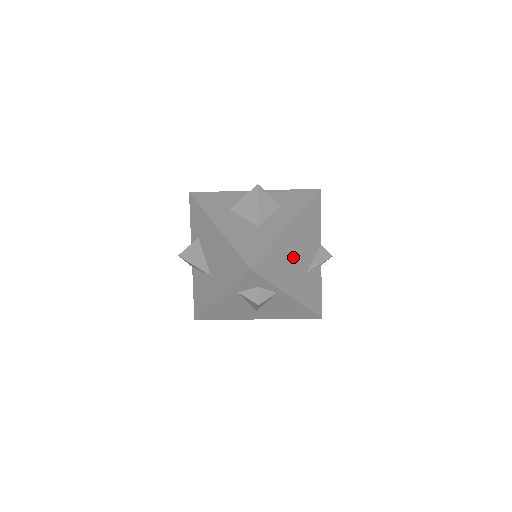
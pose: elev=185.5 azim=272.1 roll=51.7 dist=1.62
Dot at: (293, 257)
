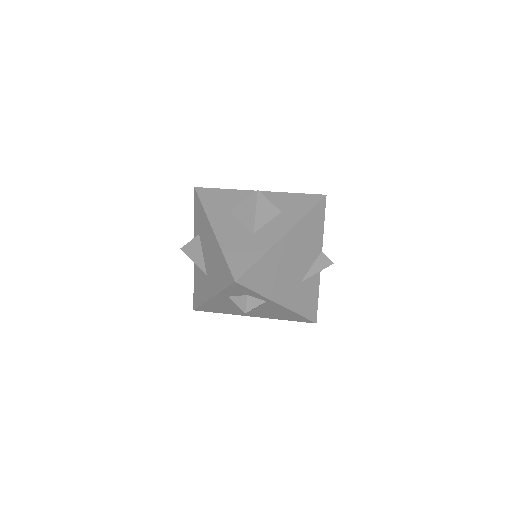
Dot at: (287, 266)
